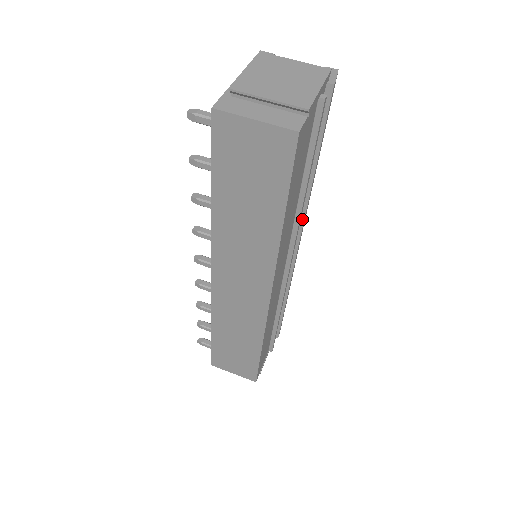
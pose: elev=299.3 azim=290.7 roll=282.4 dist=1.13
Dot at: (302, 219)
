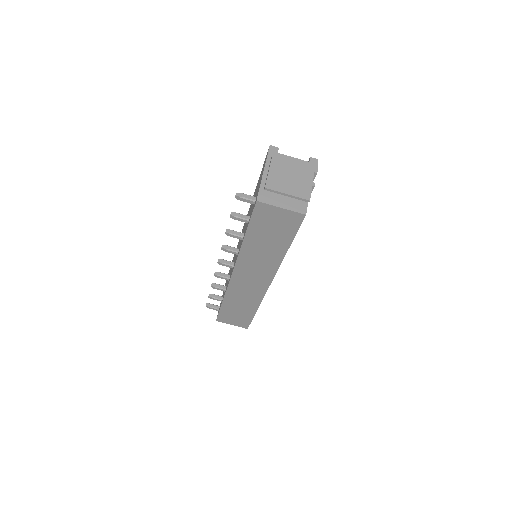
Dot at: occluded
